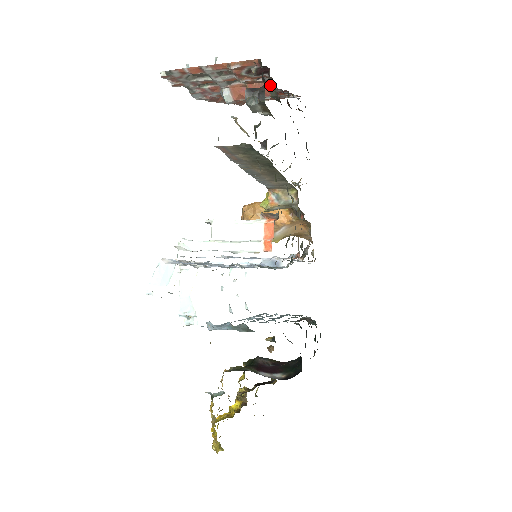
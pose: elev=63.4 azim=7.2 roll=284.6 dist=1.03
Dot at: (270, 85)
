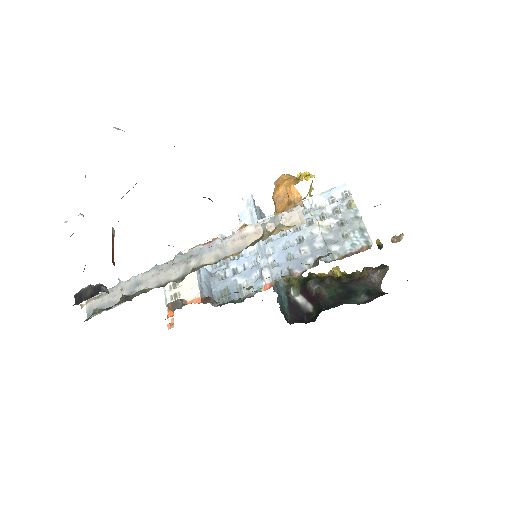
Dot at: occluded
